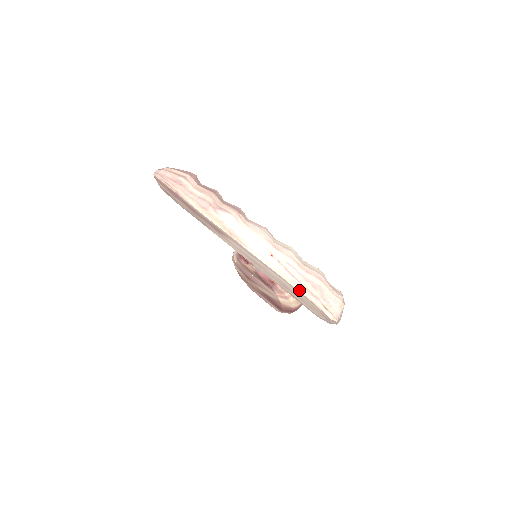
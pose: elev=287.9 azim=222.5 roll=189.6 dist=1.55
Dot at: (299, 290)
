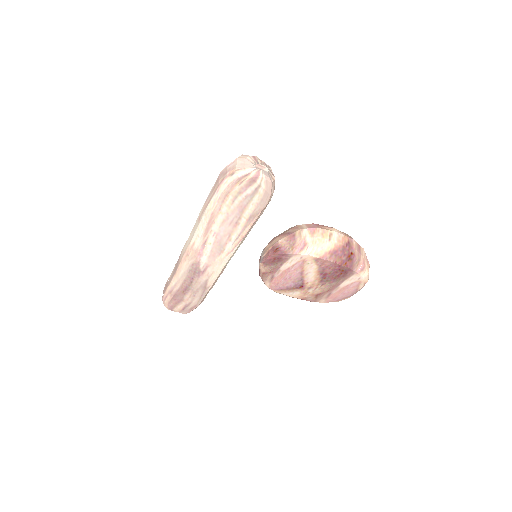
Dot at: (218, 200)
